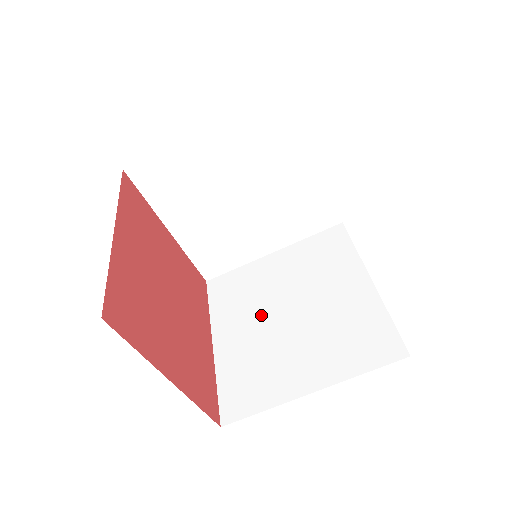
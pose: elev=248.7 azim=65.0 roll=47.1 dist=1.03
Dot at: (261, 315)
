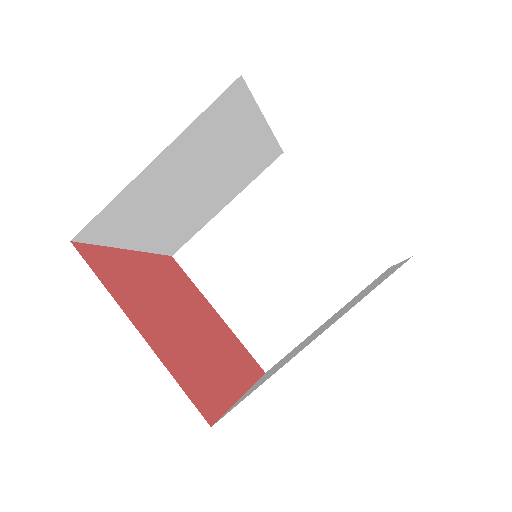
Dot at: occluded
